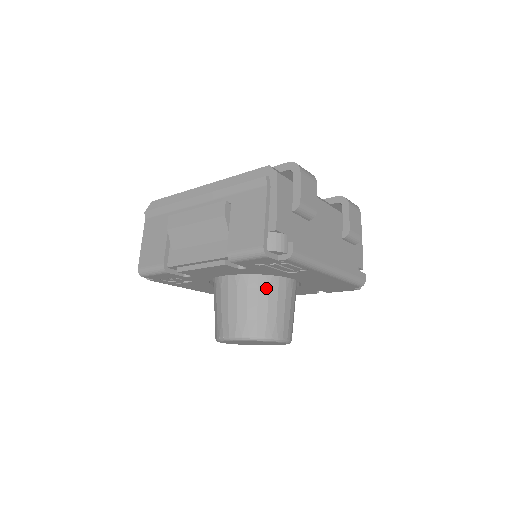
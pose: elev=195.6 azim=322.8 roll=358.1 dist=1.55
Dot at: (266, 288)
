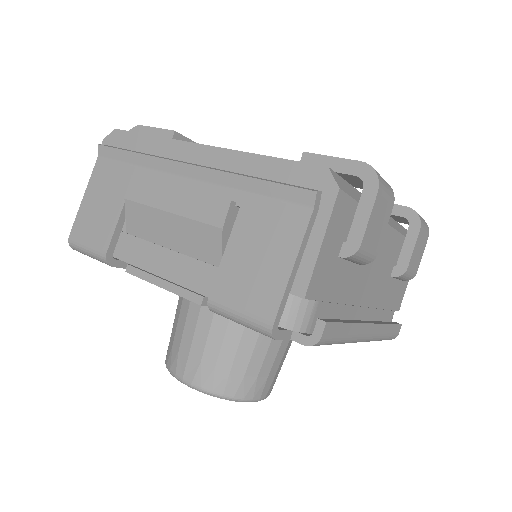
Dot at: occluded
